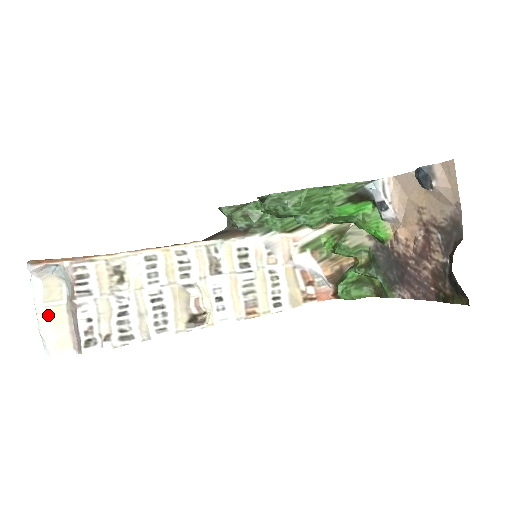
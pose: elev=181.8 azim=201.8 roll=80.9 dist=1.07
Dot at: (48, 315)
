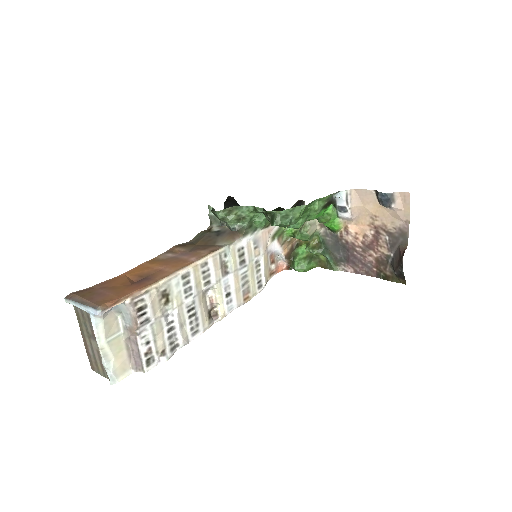
Dot at: (110, 348)
